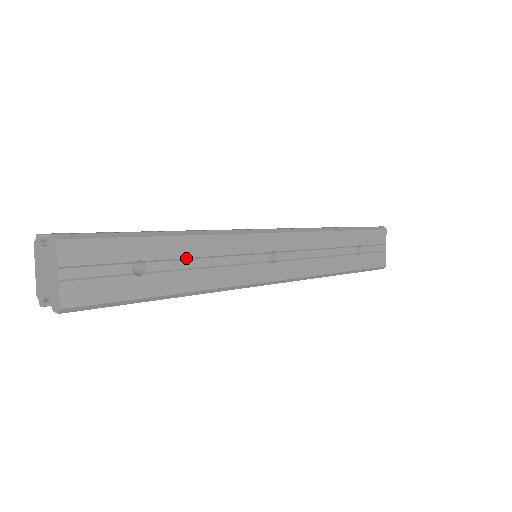
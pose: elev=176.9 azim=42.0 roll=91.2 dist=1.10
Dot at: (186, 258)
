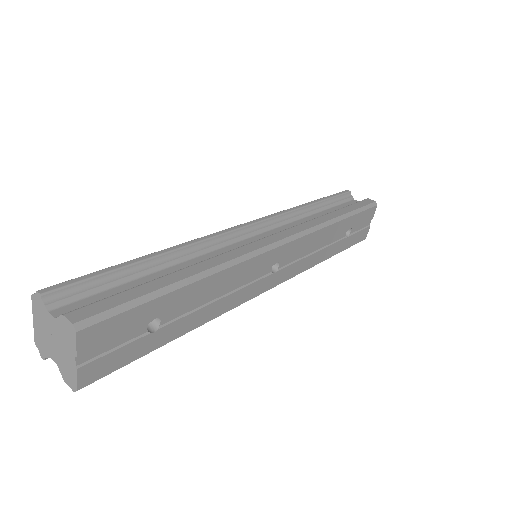
Dot at: (199, 299)
